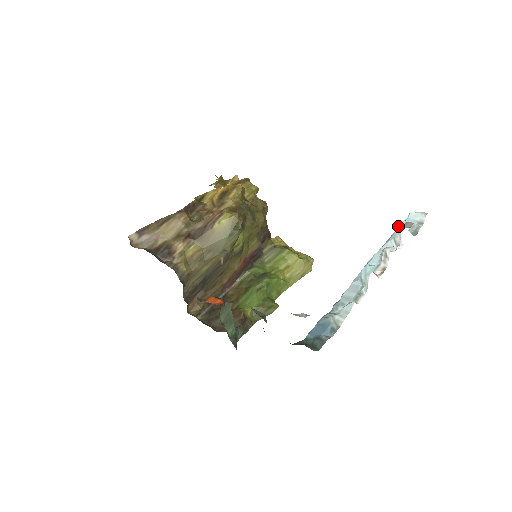
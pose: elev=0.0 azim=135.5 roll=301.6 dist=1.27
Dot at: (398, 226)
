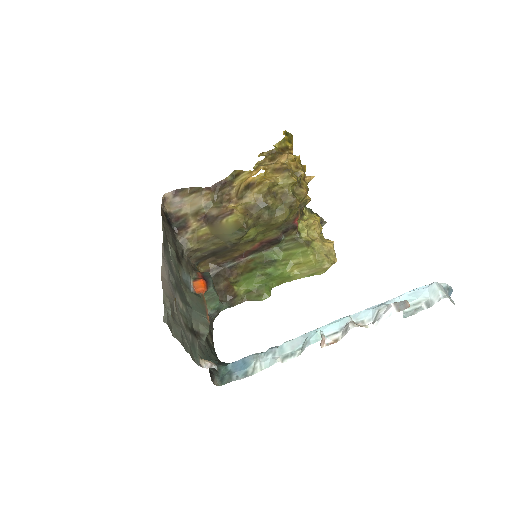
Dot at: (407, 292)
